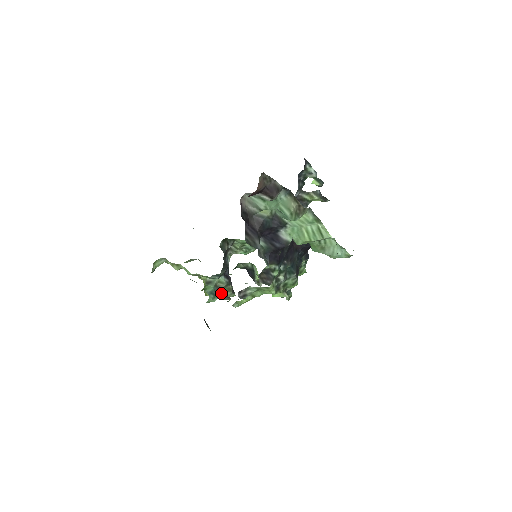
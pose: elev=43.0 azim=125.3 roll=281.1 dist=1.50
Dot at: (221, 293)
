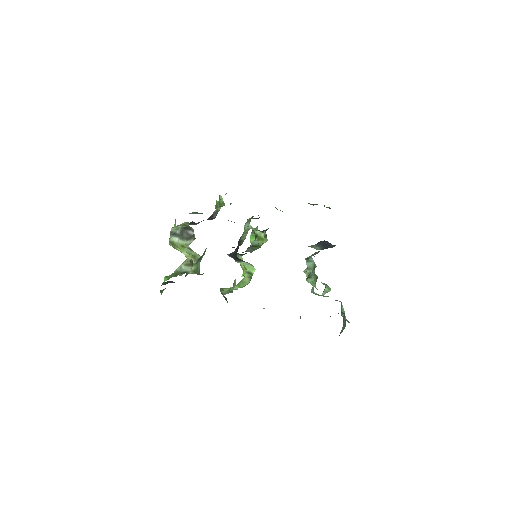
Dot at: occluded
